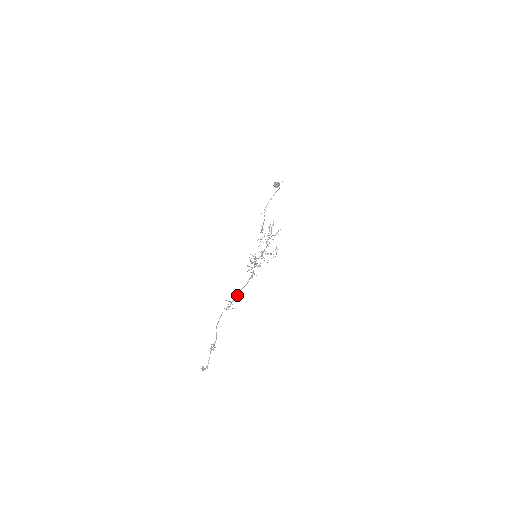
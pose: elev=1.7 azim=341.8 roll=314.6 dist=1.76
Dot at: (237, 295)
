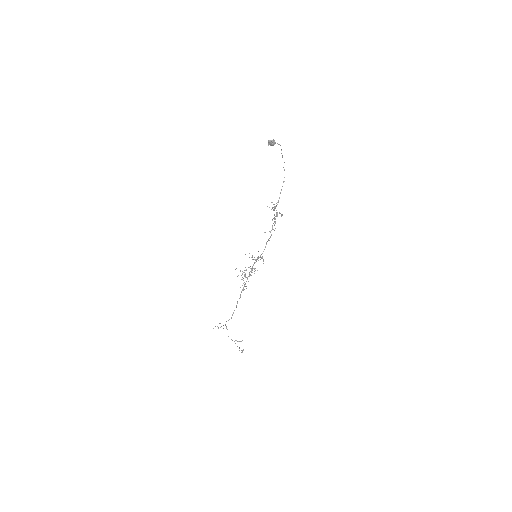
Dot at: (236, 307)
